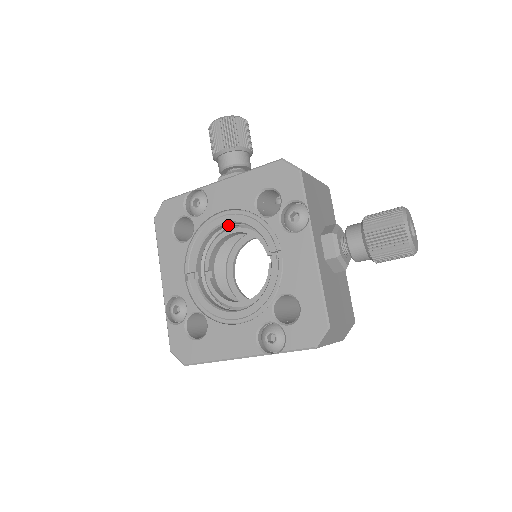
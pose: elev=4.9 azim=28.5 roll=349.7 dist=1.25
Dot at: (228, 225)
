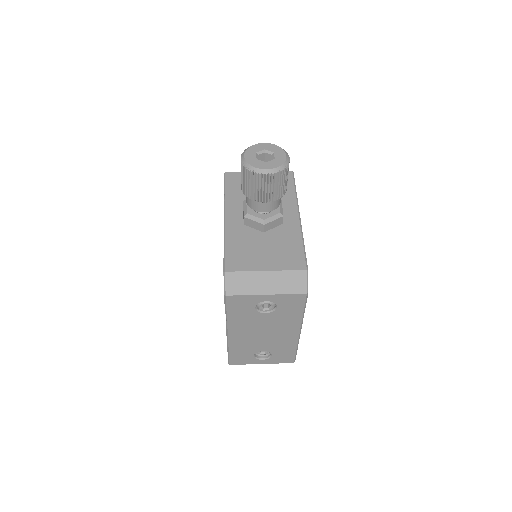
Dot at: occluded
